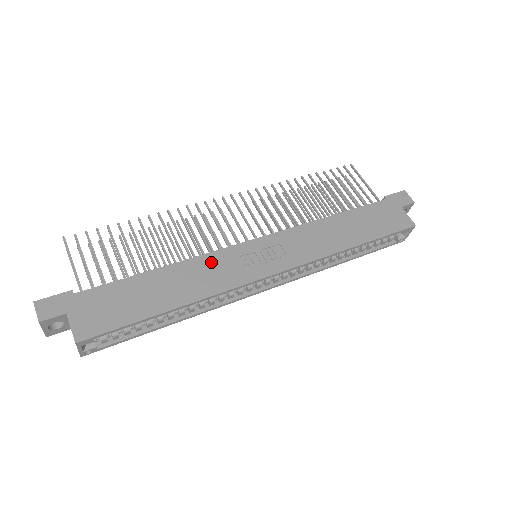
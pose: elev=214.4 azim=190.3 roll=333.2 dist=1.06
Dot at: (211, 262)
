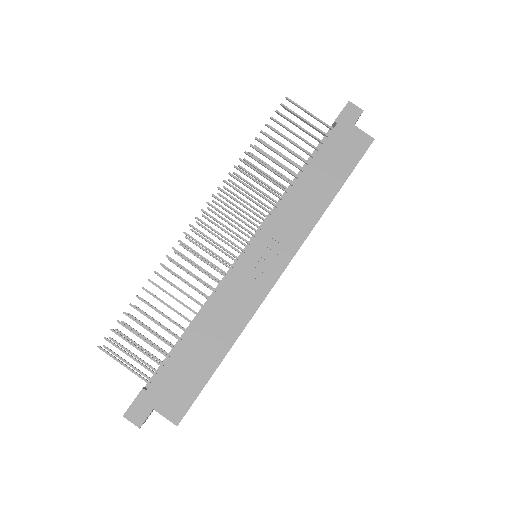
Dot at: (228, 293)
